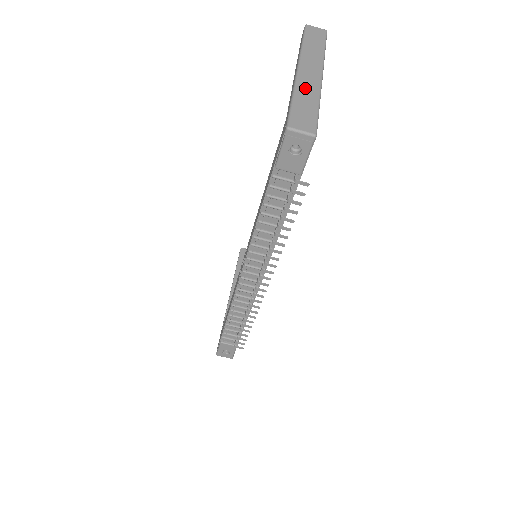
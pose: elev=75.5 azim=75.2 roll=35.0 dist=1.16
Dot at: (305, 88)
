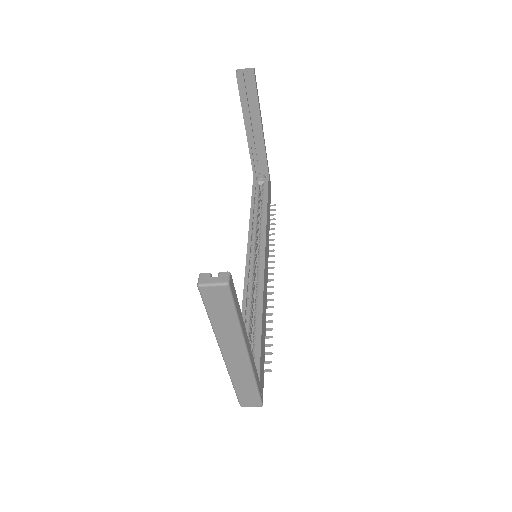
Dot at: (239, 376)
